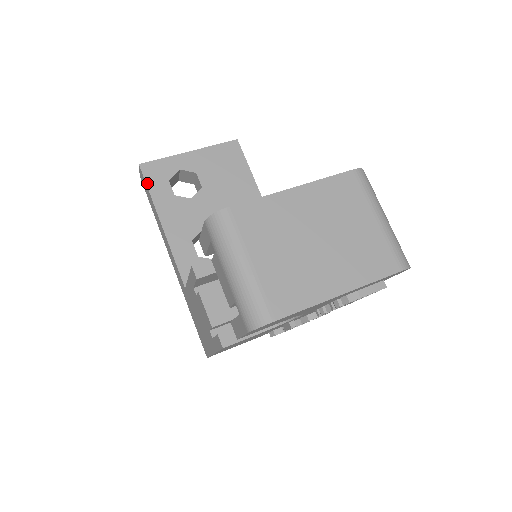
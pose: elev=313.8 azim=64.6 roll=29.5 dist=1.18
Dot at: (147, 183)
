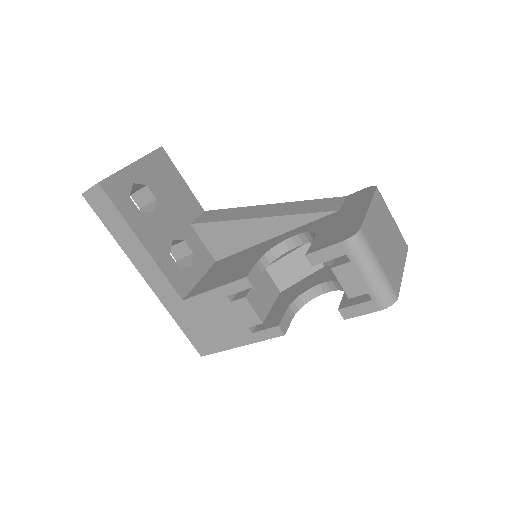
Dot at: (114, 203)
